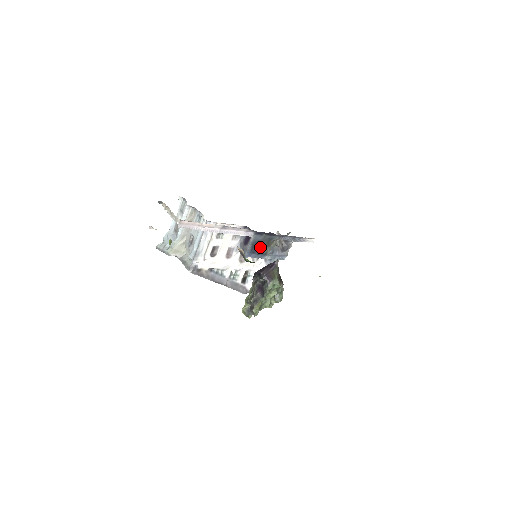
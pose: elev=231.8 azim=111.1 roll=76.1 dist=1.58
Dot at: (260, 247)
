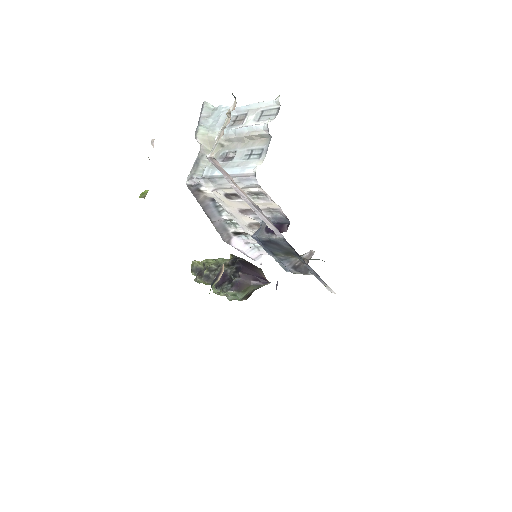
Dot at: (276, 247)
